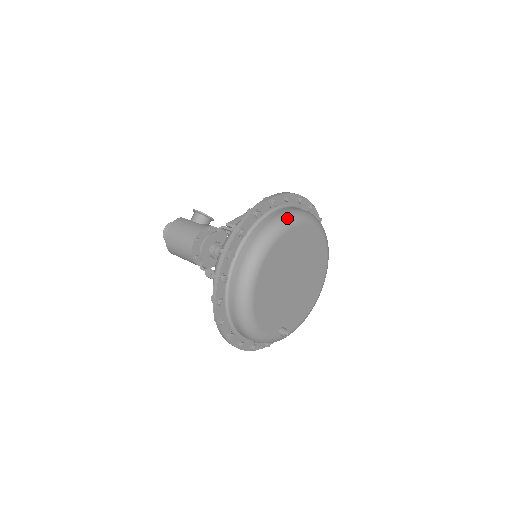
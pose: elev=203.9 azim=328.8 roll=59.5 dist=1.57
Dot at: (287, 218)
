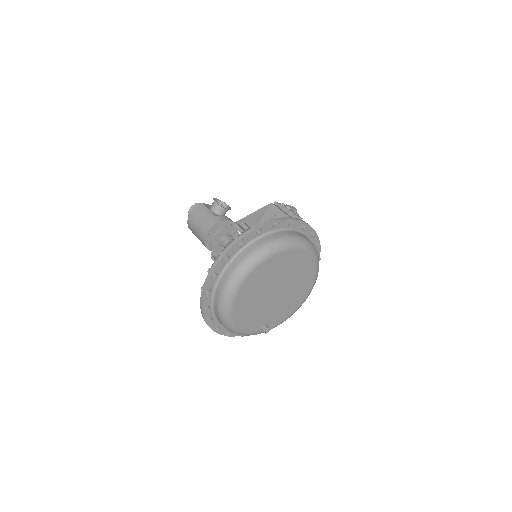
Dot at: (269, 248)
